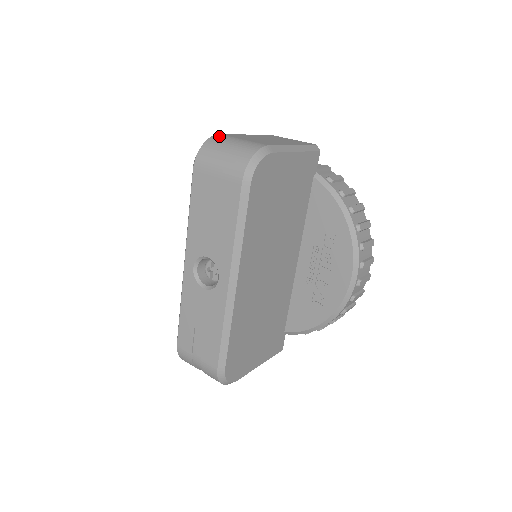
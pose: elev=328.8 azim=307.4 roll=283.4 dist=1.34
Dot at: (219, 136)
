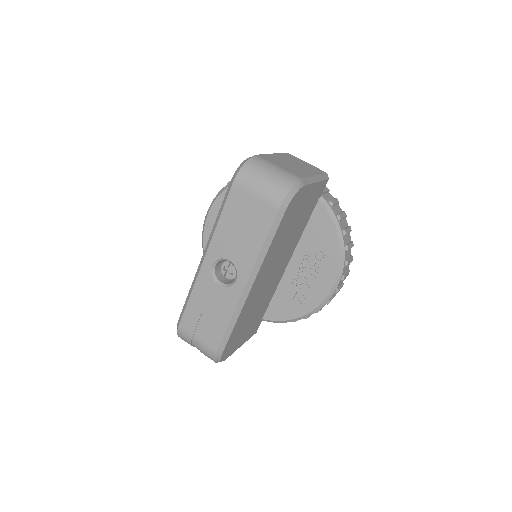
Dot at: (258, 158)
